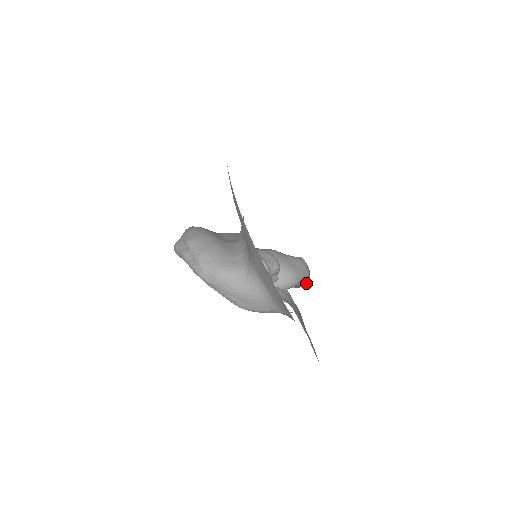
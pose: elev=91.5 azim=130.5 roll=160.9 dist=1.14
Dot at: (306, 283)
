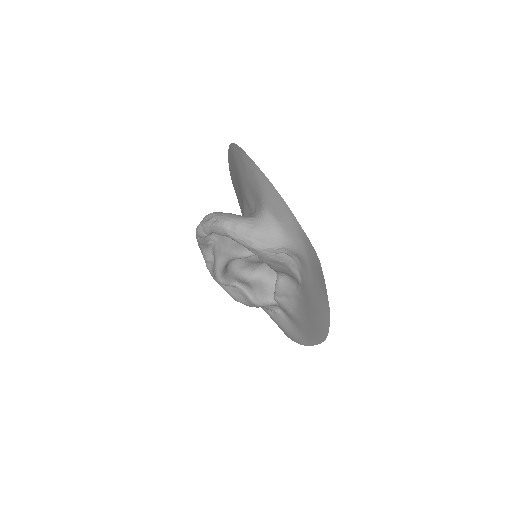
Dot at: occluded
